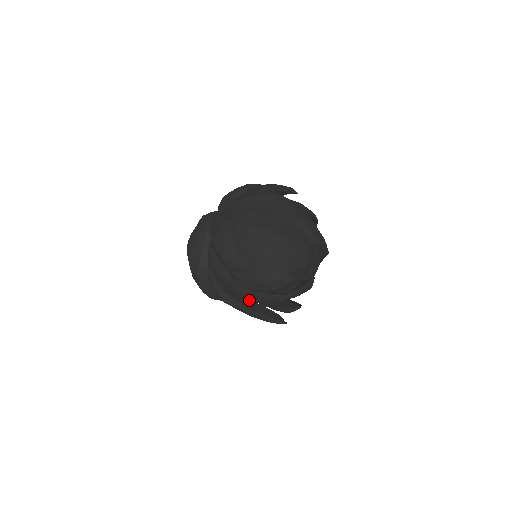
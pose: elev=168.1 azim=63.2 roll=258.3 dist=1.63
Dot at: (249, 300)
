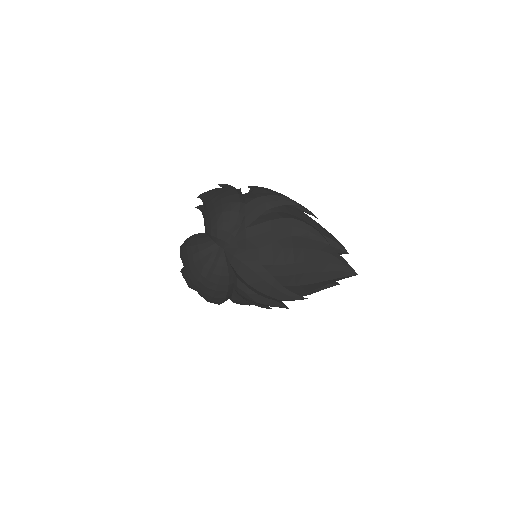
Dot at: occluded
